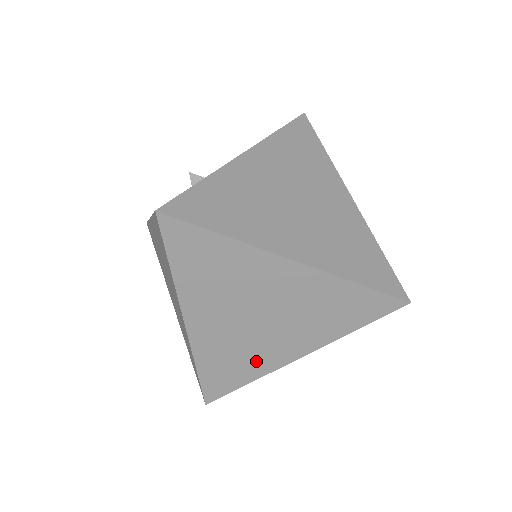
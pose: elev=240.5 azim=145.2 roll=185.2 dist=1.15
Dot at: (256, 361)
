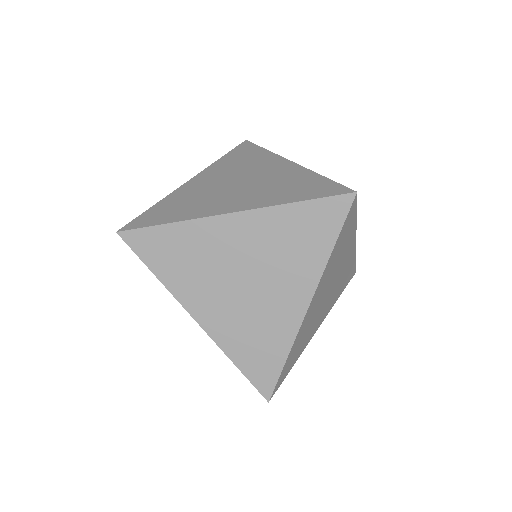
Dot at: (275, 328)
